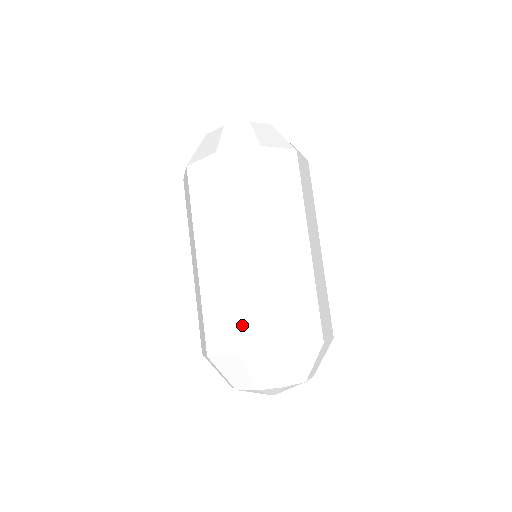
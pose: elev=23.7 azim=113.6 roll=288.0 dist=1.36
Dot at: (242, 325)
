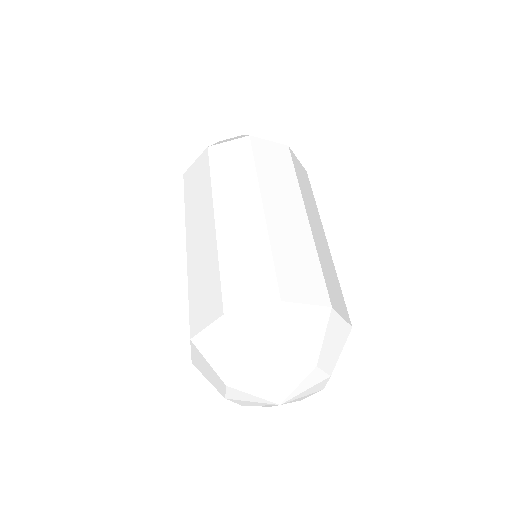
Dot at: (227, 283)
